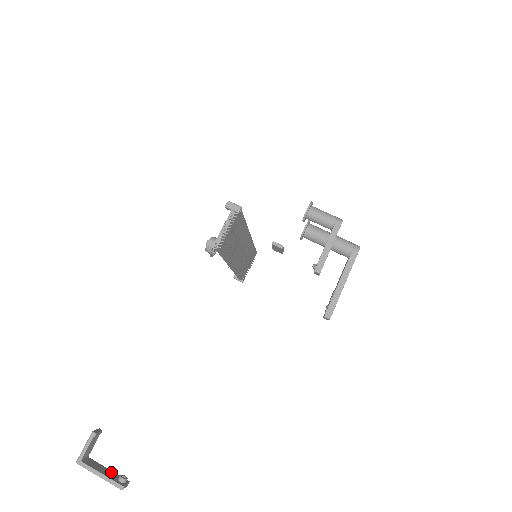
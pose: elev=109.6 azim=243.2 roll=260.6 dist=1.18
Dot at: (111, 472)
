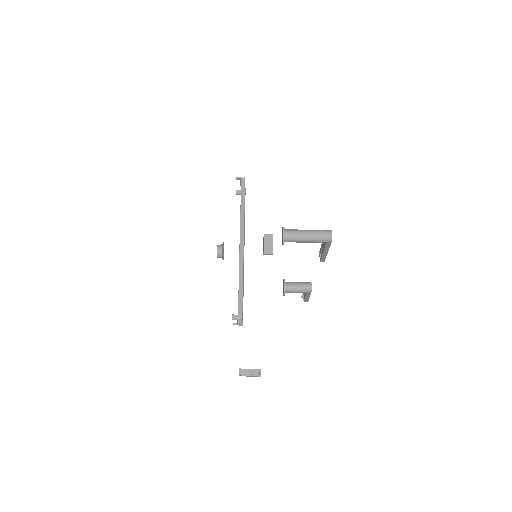
Dot at: (253, 374)
